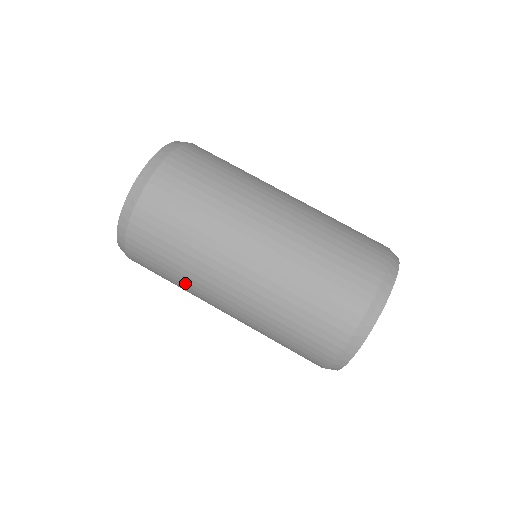
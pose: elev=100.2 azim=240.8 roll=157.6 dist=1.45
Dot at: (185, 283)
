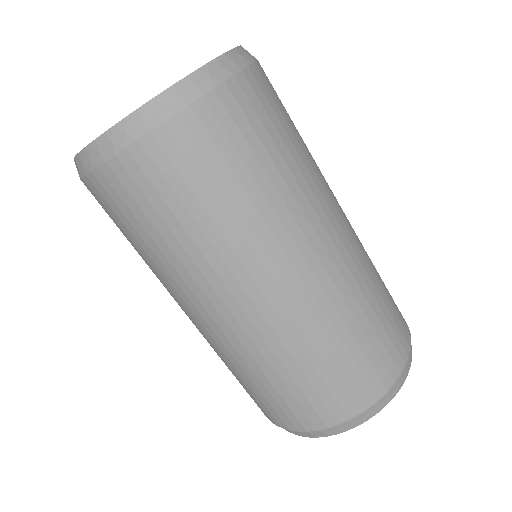
Dot at: (174, 261)
